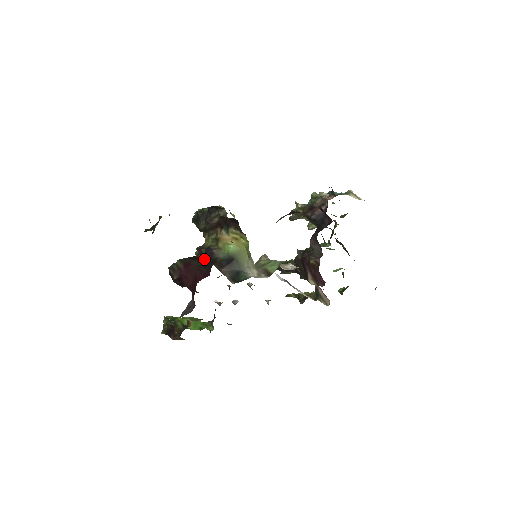
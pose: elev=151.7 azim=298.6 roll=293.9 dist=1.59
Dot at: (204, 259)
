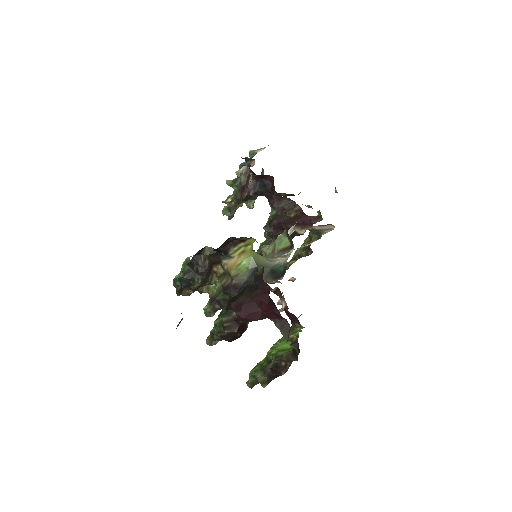
Dot at: (243, 290)
